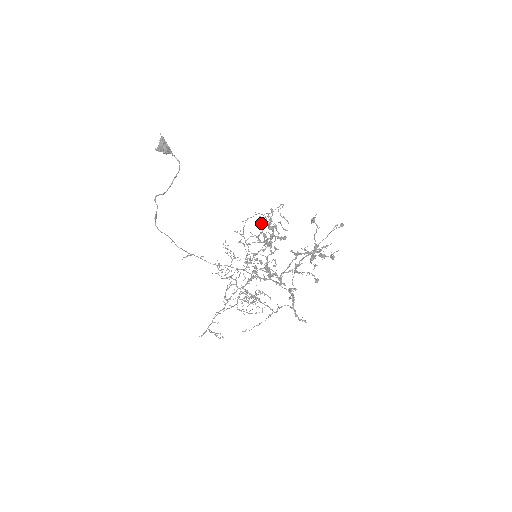
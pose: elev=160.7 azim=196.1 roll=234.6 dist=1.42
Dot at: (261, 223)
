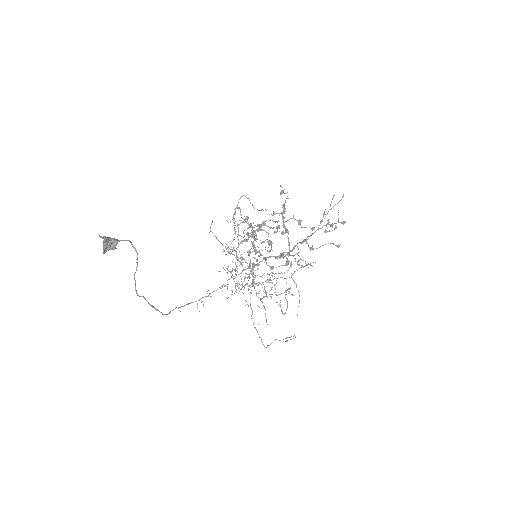
Dot at: (235, 225)
